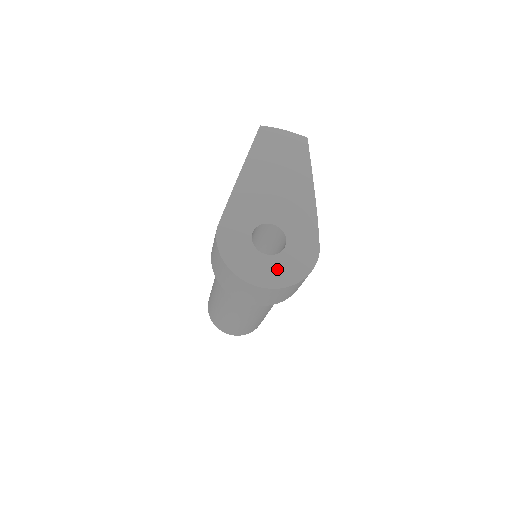
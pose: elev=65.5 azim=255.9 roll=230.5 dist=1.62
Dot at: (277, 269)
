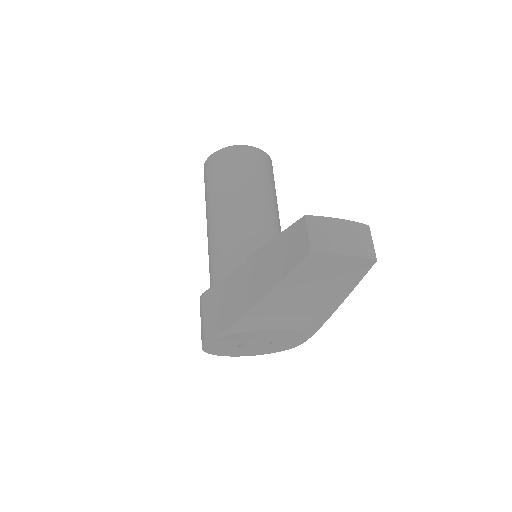
Dot at: (253, 352)
